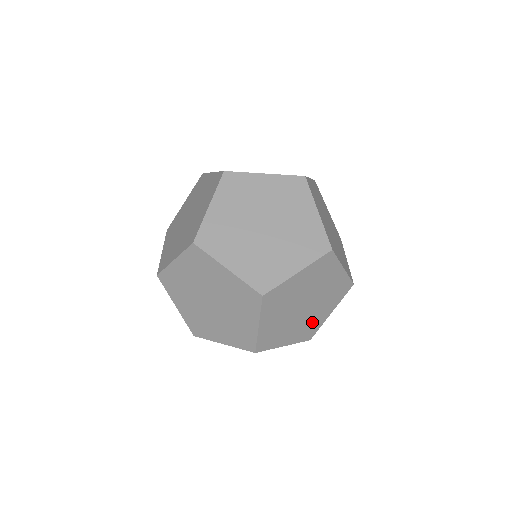
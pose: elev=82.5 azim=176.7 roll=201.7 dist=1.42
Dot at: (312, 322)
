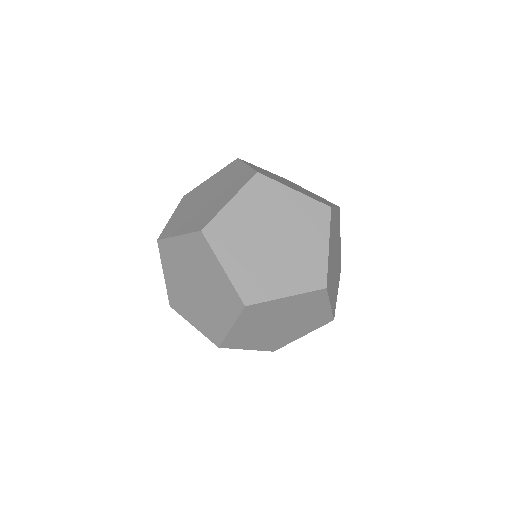
Dot at: (306, 262)
